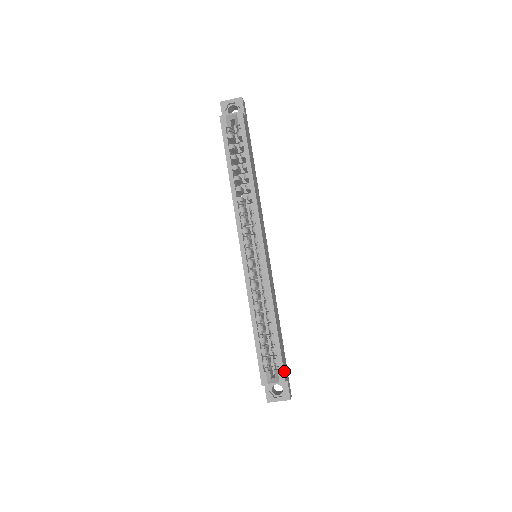
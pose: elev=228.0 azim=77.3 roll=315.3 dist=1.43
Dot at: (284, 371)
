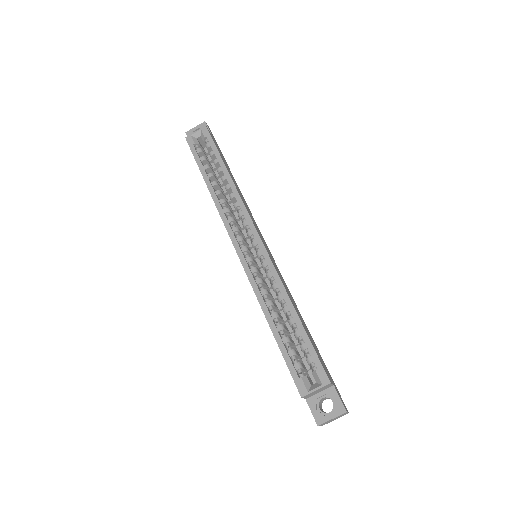
Dot at: (324, 370)
